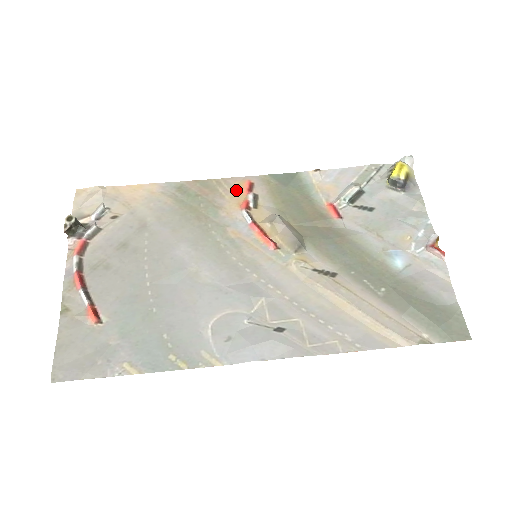
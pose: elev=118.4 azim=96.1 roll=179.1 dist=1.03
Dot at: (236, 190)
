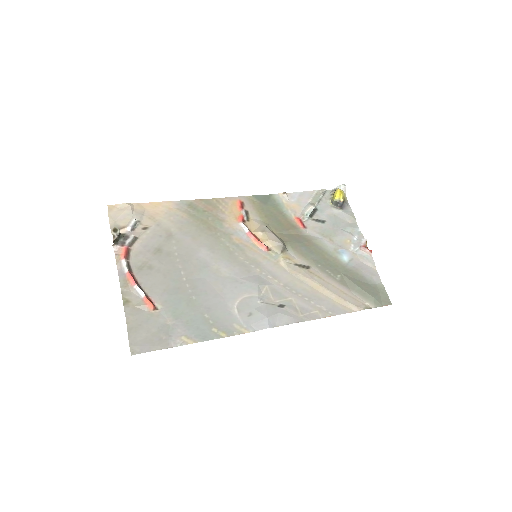
Dot at: (232, 207)
